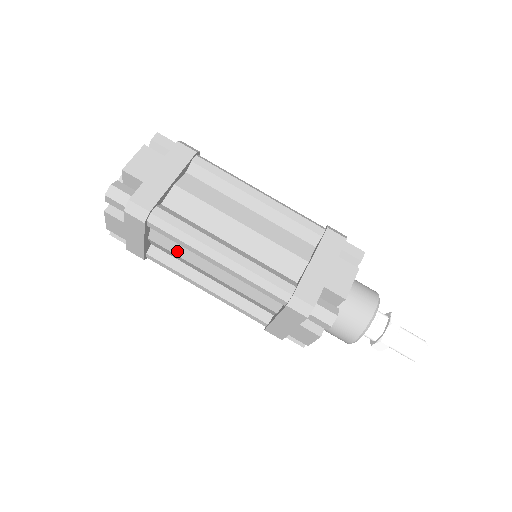
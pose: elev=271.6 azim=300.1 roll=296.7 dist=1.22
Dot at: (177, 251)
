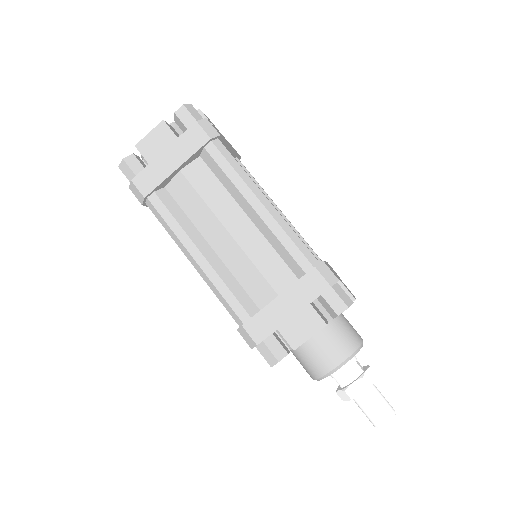
Dot at: (205, 193)
